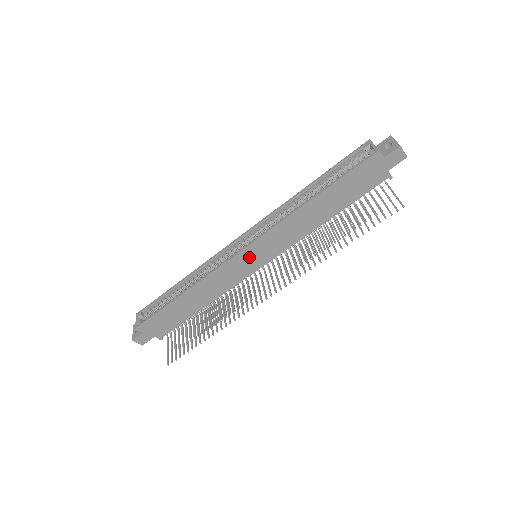
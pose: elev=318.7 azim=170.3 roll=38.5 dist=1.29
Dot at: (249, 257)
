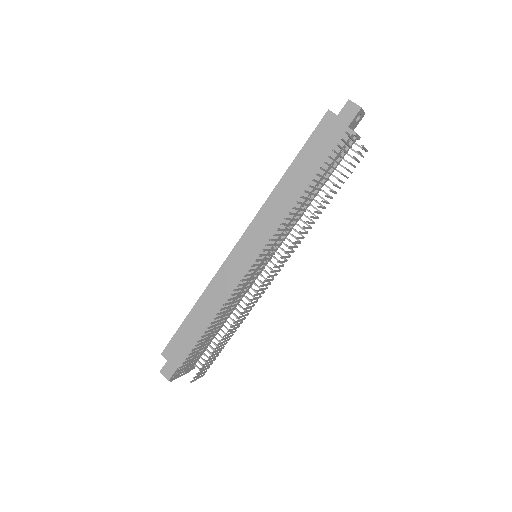
Dot at: (244, 252)
